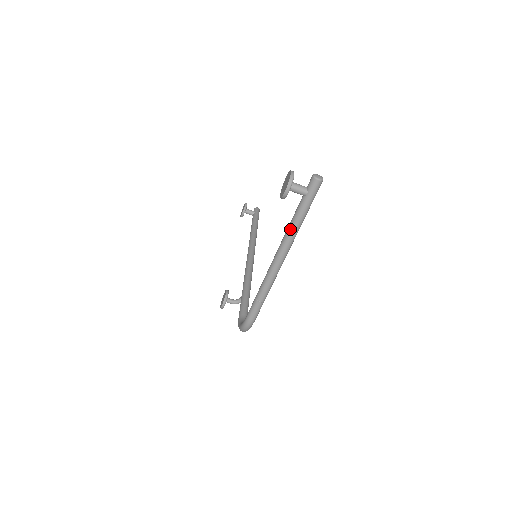
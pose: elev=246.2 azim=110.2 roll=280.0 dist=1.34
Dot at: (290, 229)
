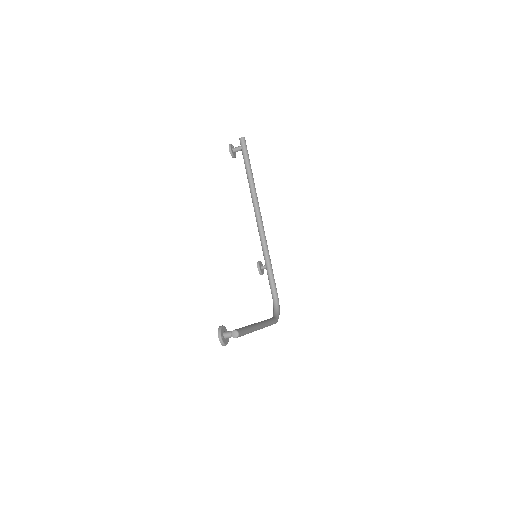
Dot at: occluded
